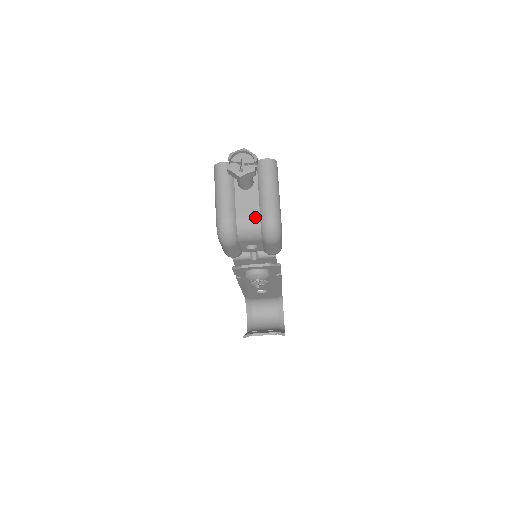
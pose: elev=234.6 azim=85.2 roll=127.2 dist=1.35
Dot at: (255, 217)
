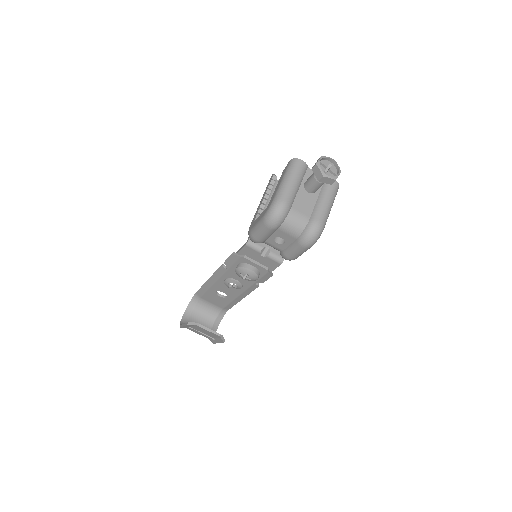
Dot at: (306, 217)
